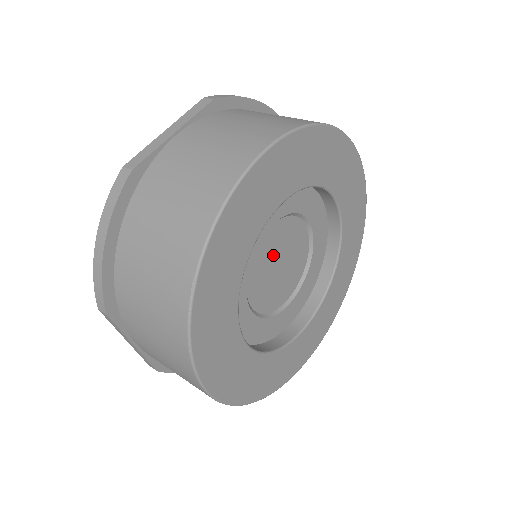
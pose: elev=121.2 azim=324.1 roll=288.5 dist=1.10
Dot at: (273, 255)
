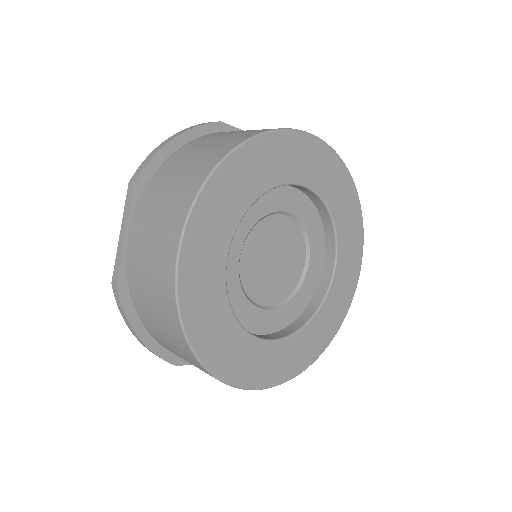
Dot at: (261, 262)
